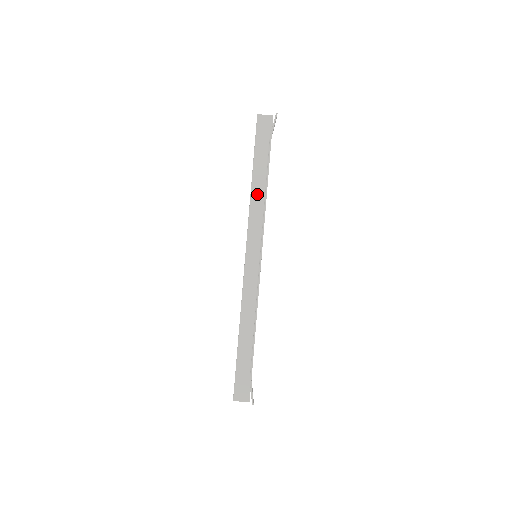
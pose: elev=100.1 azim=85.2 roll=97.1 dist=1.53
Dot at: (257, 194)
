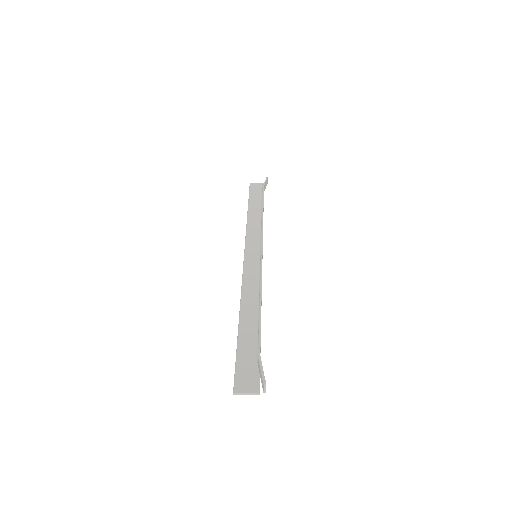
Dot at: (253, 220)
